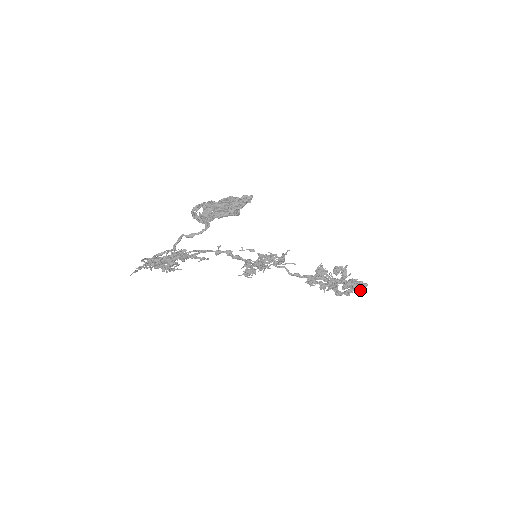
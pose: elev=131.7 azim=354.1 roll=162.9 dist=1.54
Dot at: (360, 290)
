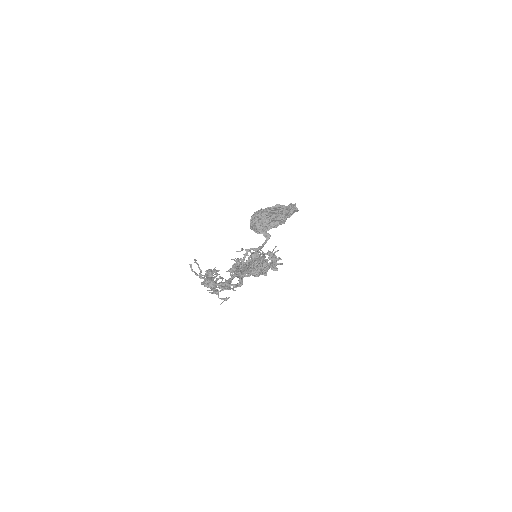
Dot at: (277, 269)
